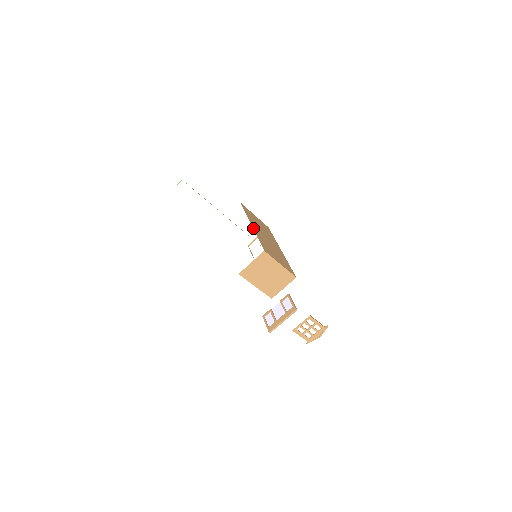
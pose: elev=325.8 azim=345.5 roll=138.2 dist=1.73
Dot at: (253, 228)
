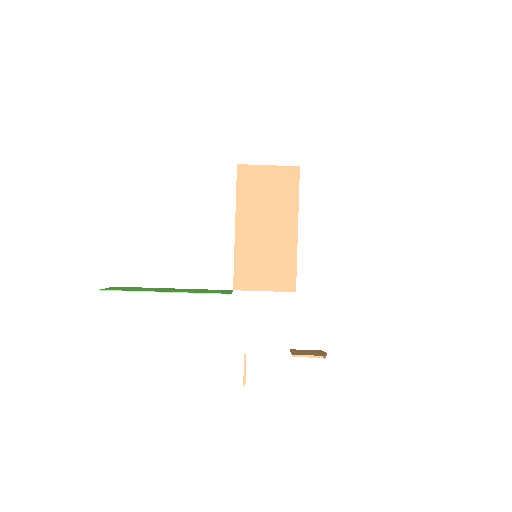
Dot at: (235, 236)
